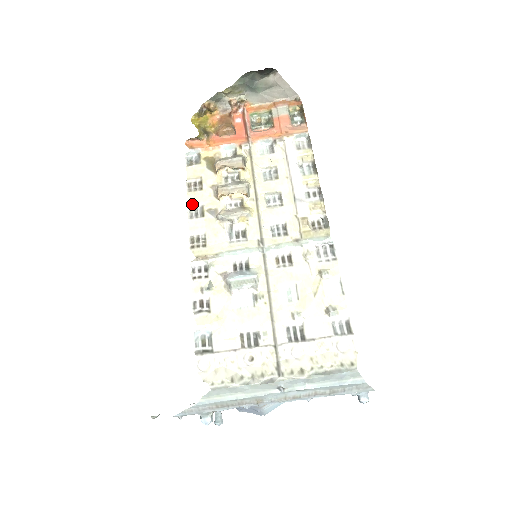
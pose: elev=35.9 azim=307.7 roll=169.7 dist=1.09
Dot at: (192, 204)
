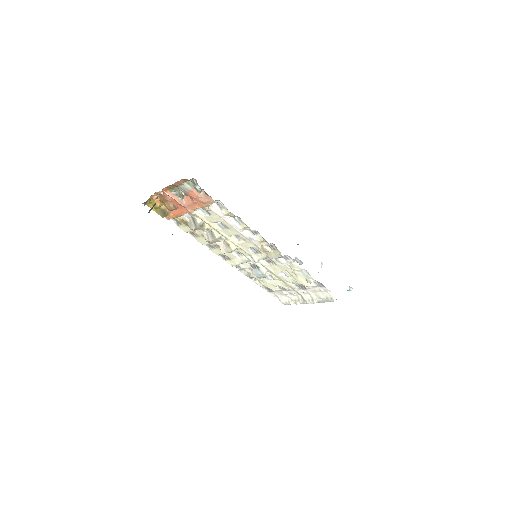
Dot at: (203, 244)
